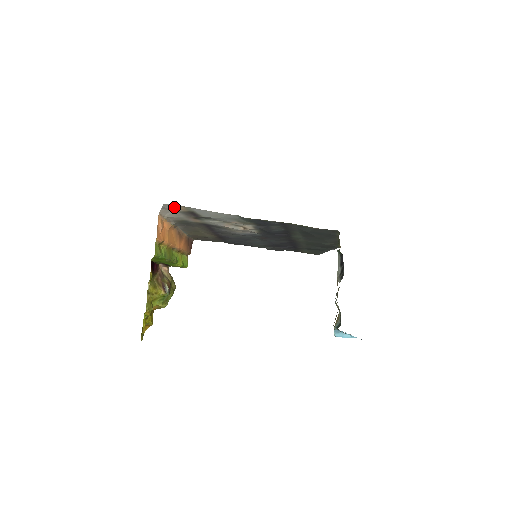
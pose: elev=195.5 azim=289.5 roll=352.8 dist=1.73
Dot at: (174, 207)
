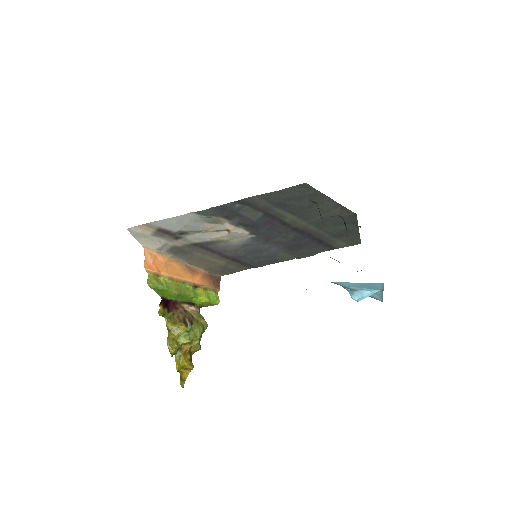
Dot at: (140, 230)
